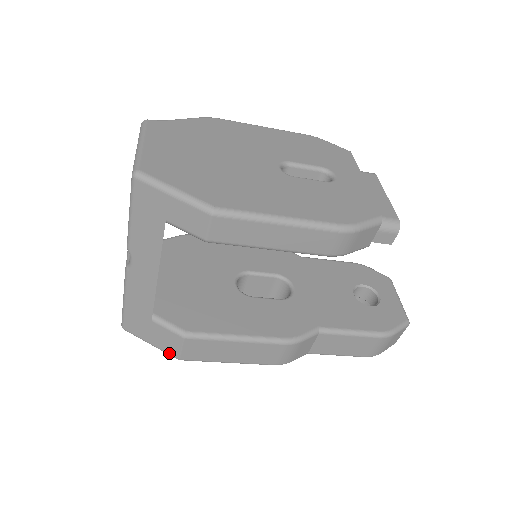
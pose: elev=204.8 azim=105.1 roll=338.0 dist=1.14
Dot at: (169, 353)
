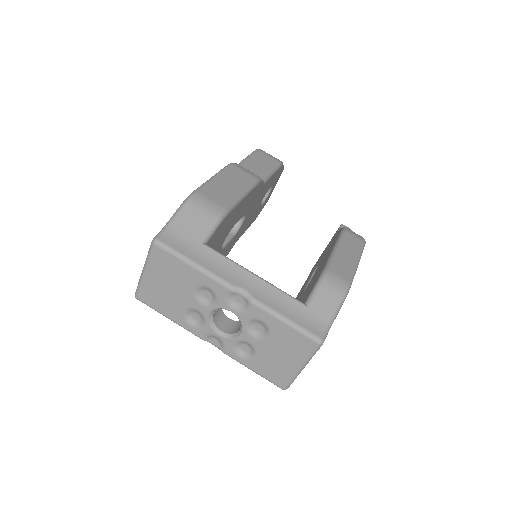
Dot at: occluded
